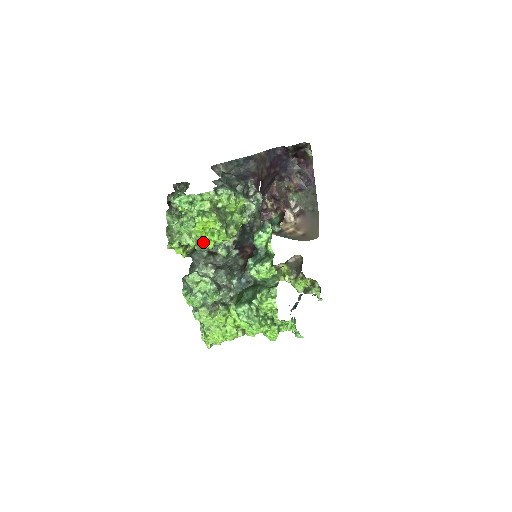
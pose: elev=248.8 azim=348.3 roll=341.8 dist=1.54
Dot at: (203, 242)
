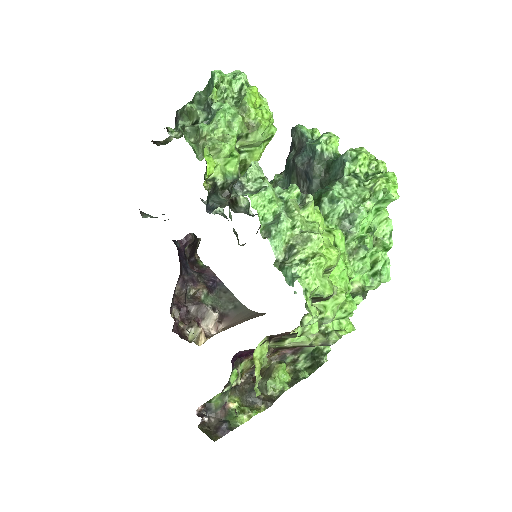
Dot at: (237, 152)
